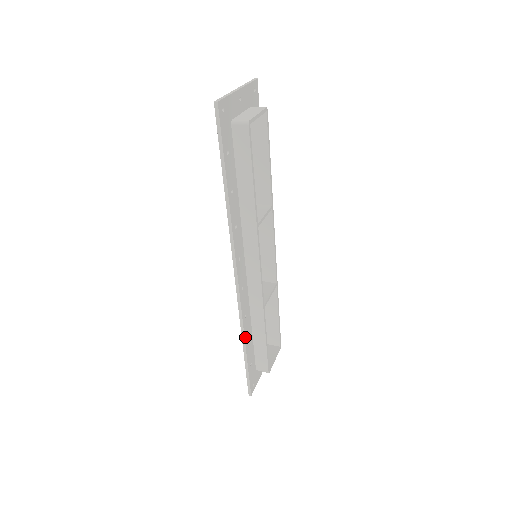
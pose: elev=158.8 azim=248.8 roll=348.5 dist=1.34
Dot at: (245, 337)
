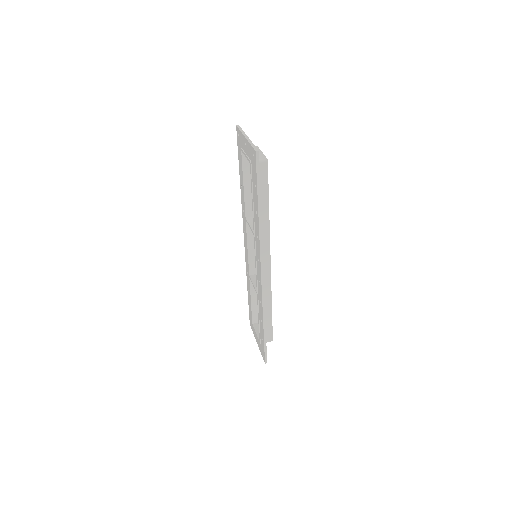
Dot at: occluded
